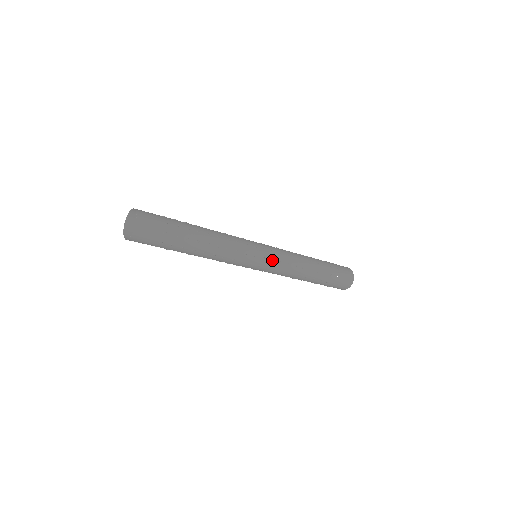
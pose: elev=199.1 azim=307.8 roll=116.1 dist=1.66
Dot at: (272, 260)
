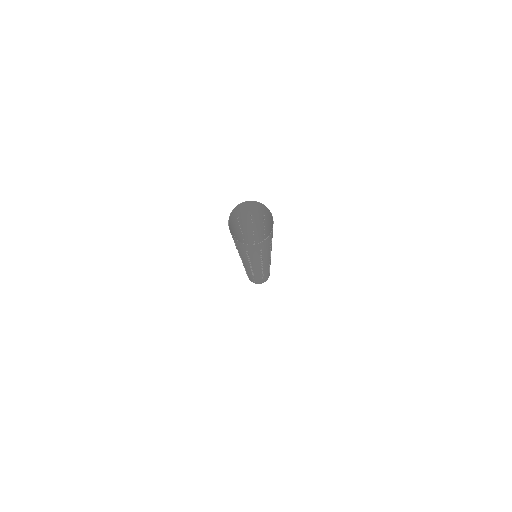
Dot at: occluded
